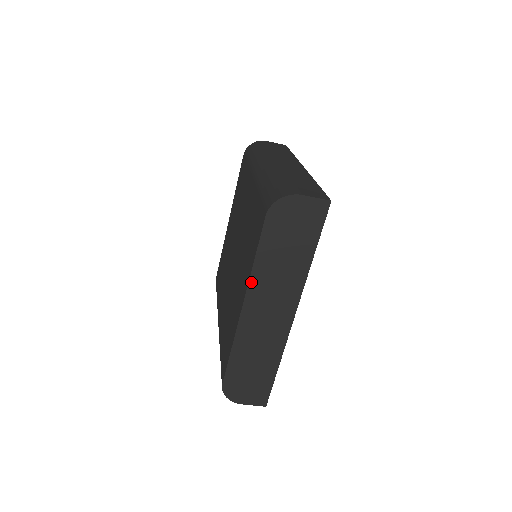
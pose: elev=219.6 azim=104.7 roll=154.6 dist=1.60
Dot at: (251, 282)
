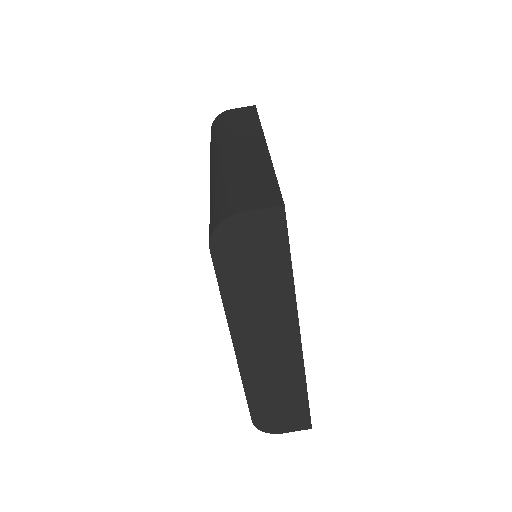
Dot at: (230, 322)
